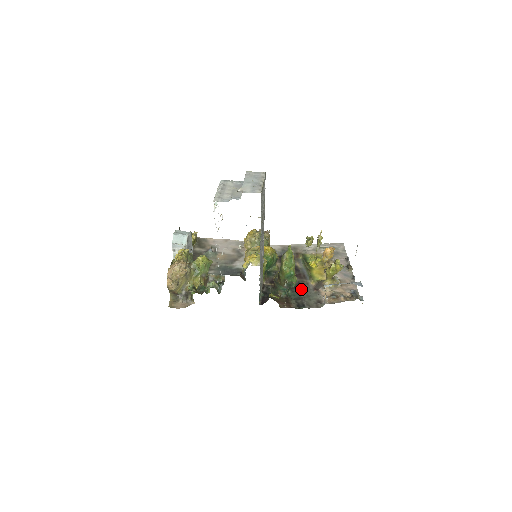
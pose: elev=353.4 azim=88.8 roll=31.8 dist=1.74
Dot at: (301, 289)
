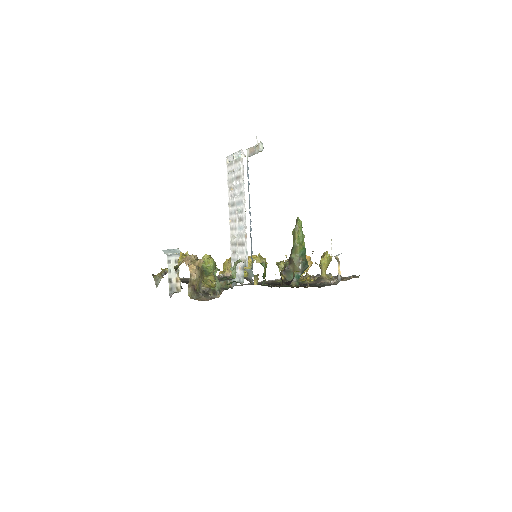
Dot at: occluded
